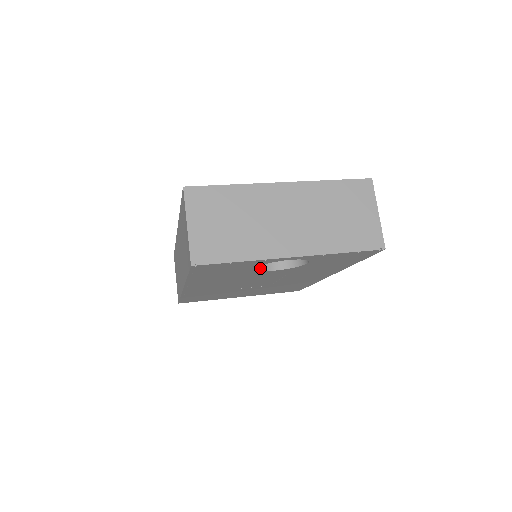
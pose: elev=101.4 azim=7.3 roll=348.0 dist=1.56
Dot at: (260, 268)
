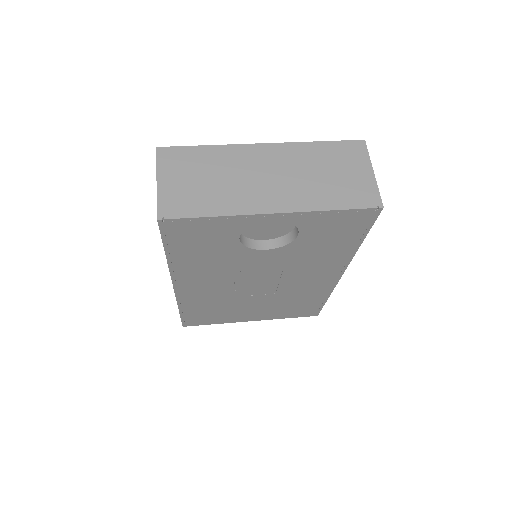
Dot at: (247, 245)
